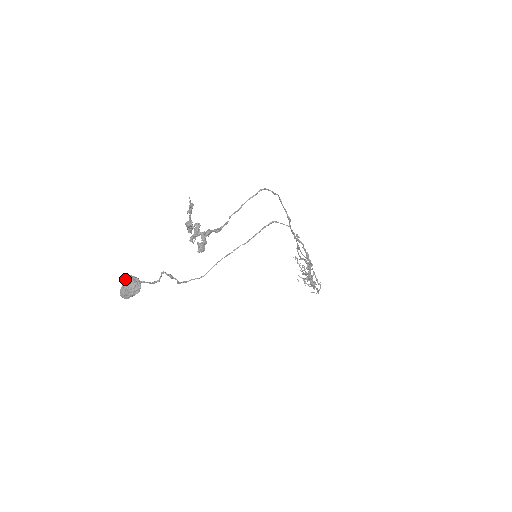
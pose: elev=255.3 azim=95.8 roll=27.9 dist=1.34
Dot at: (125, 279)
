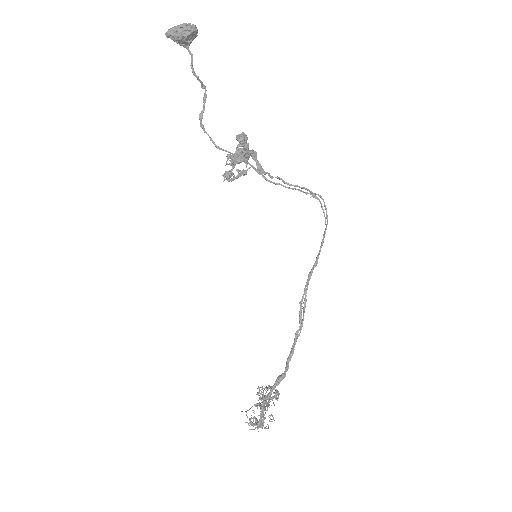
Dot at: occluded
